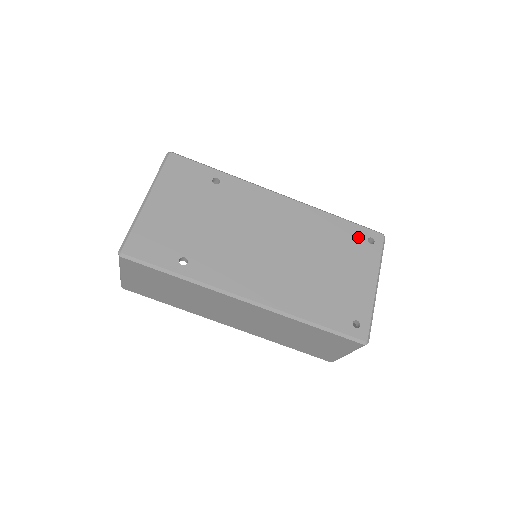
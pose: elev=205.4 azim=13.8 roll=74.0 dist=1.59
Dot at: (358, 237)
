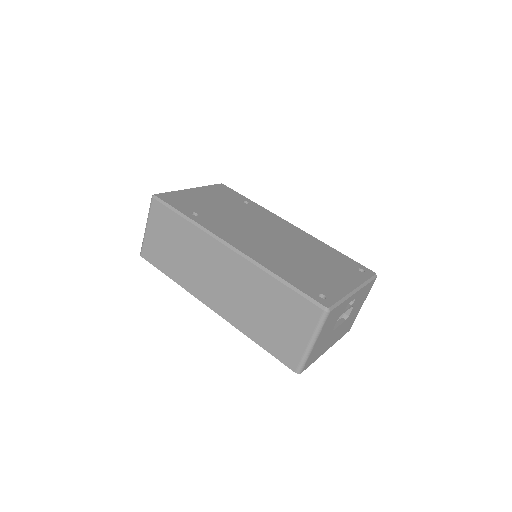
Dot at: (350, 264)
